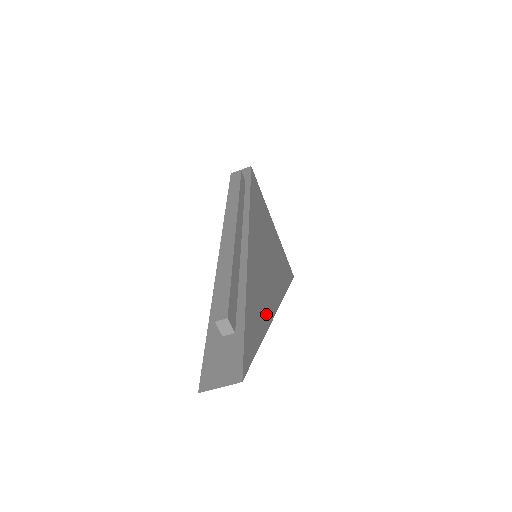
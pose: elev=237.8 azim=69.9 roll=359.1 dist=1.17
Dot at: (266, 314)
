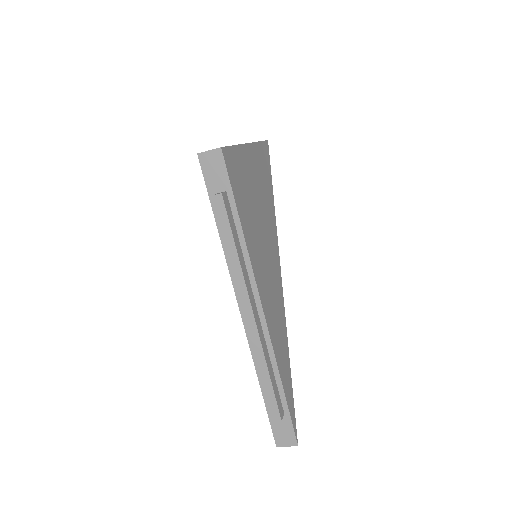
Dot at: (285, 340)
